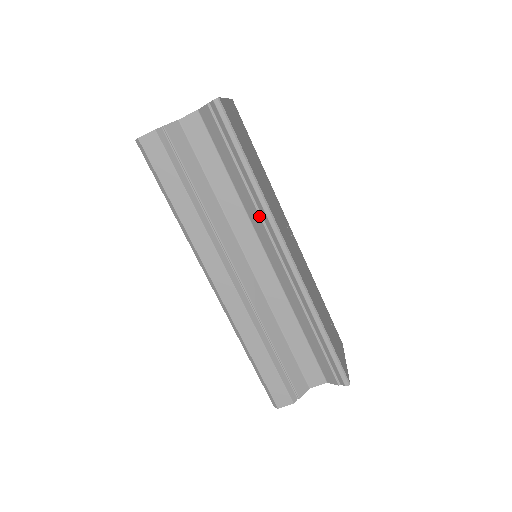
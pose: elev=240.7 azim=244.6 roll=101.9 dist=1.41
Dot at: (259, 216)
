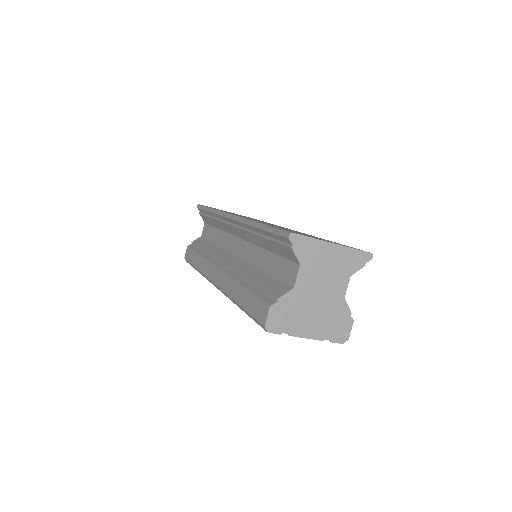
Dot at: (221, 222)
